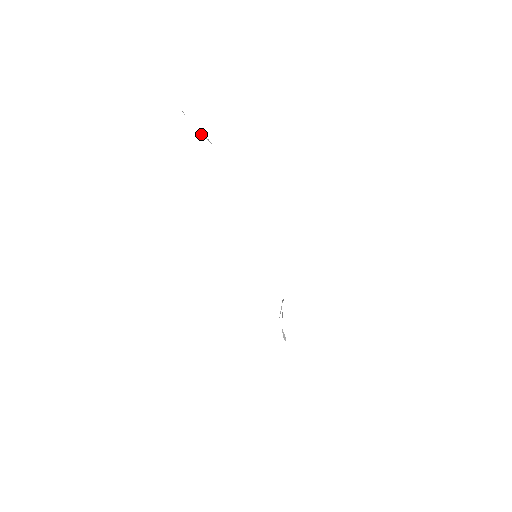
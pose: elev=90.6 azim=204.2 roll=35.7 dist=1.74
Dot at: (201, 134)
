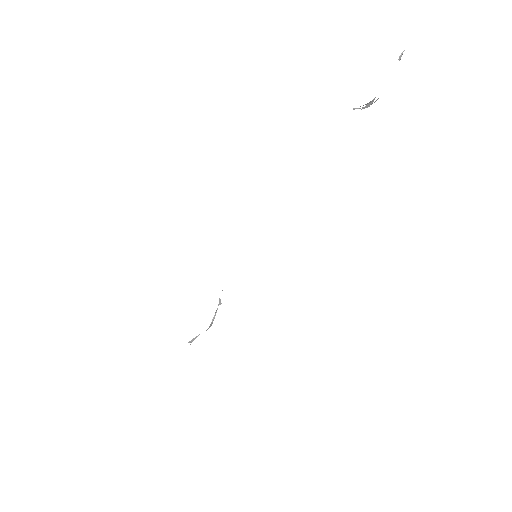
Dot at: (378, 98)
